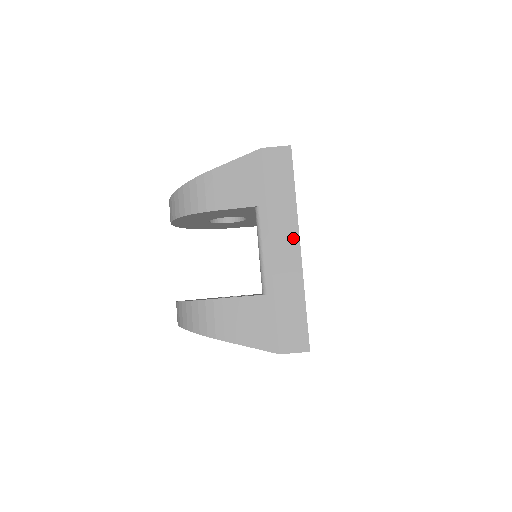
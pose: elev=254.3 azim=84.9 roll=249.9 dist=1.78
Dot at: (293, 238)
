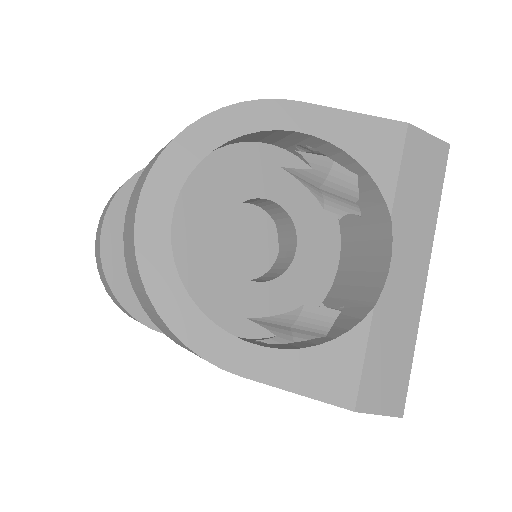
Dot at: occluded
